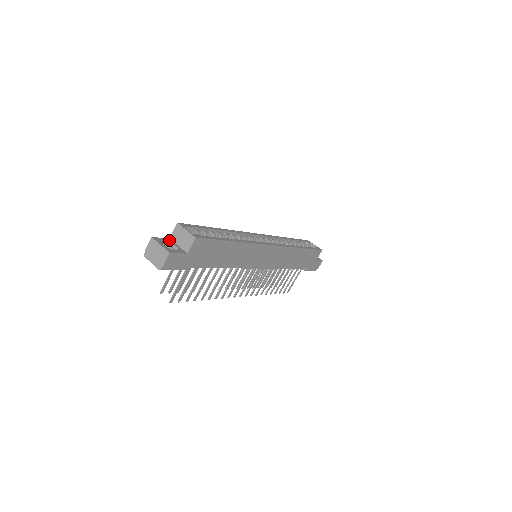
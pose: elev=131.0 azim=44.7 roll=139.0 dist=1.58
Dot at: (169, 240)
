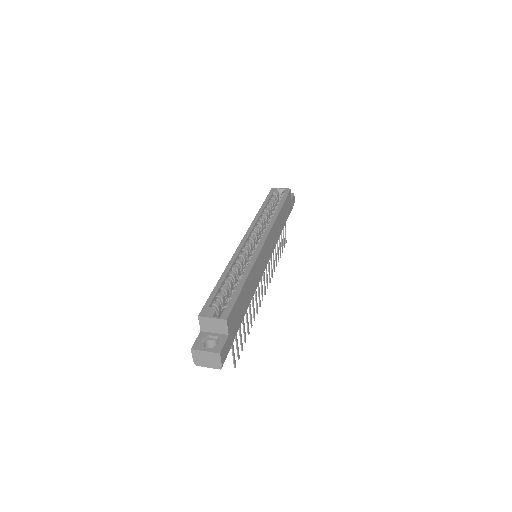
Dot at: (202, 334)
